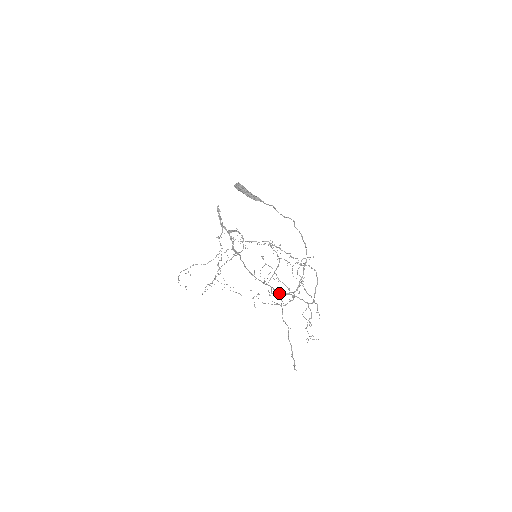
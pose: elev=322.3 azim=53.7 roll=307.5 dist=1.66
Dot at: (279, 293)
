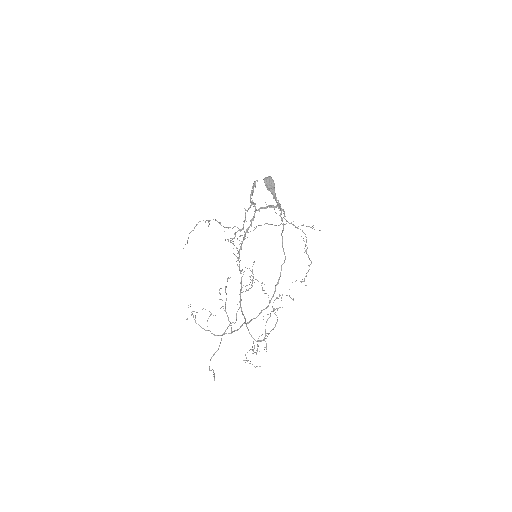
Dot at: (241, 310)
